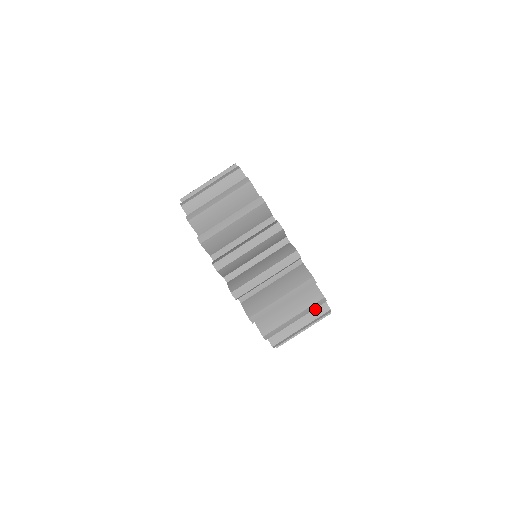
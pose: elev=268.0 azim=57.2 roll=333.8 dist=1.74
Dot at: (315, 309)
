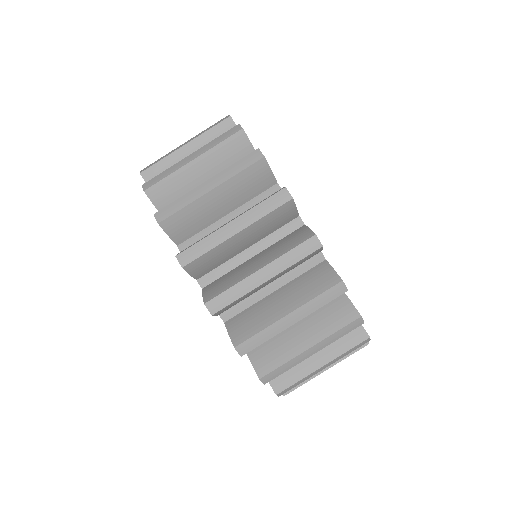
Dot at: (344, 336)
